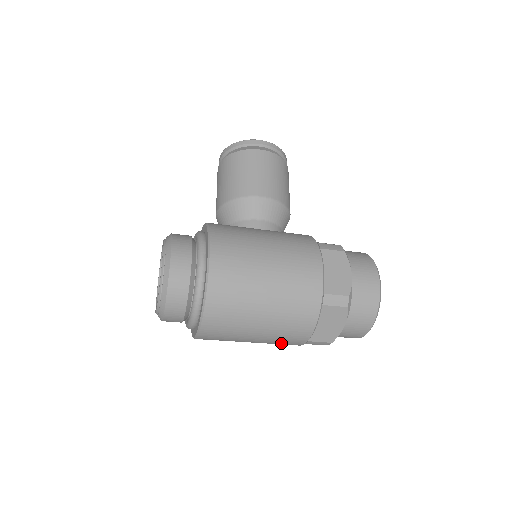
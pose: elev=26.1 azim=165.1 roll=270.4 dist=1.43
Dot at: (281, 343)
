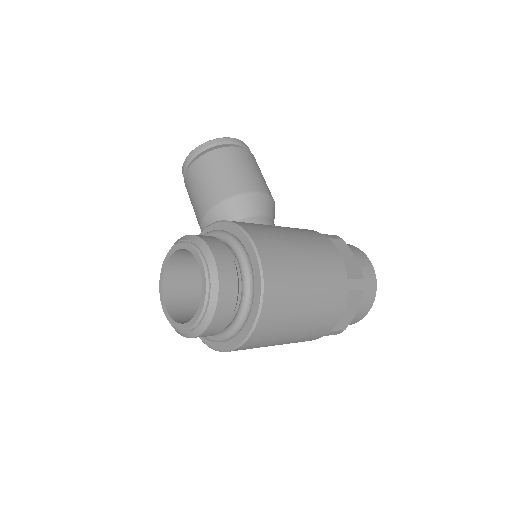
Dot at: (306, 339)
